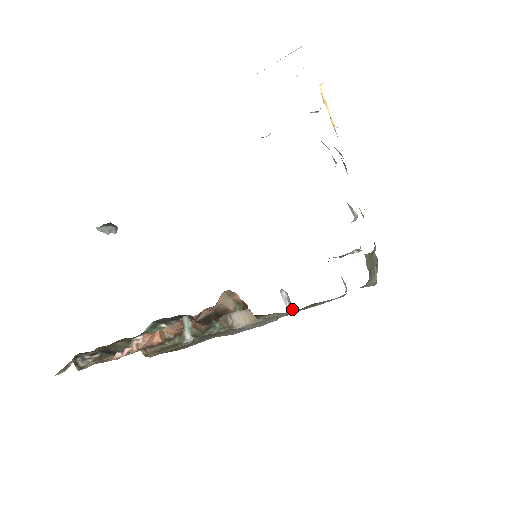
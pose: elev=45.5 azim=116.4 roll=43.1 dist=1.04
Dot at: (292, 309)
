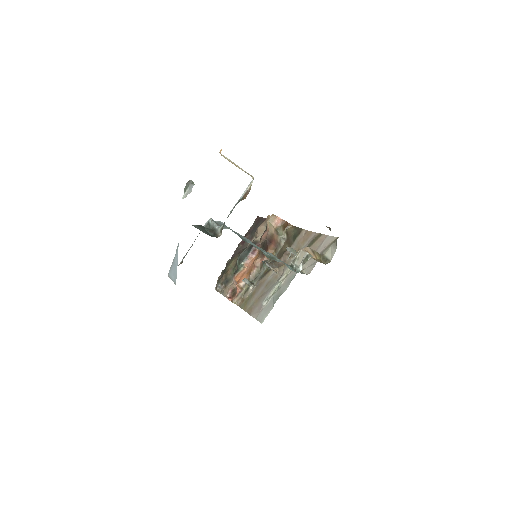
Dot at: occluded
